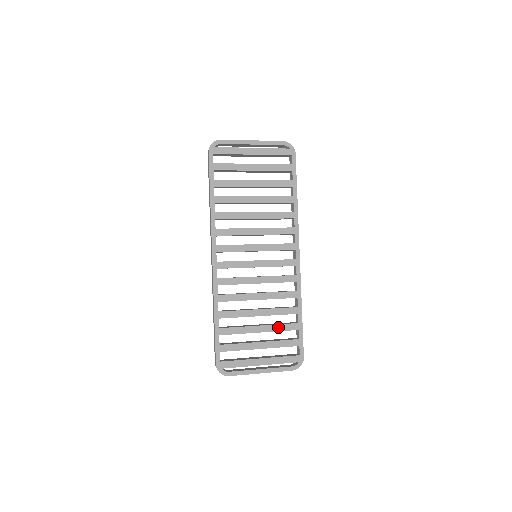
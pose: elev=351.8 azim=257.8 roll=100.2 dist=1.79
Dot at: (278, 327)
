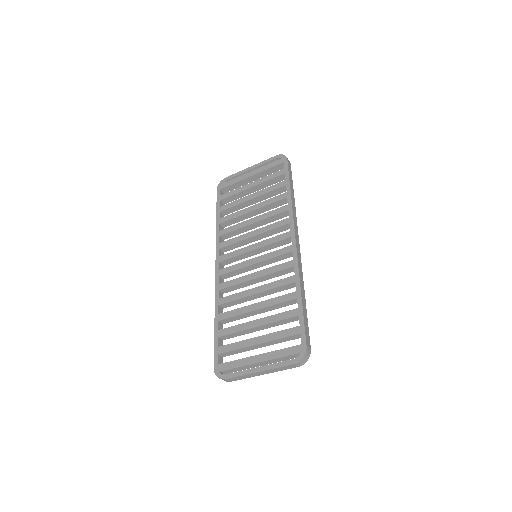
Dot at: (276, 317)
